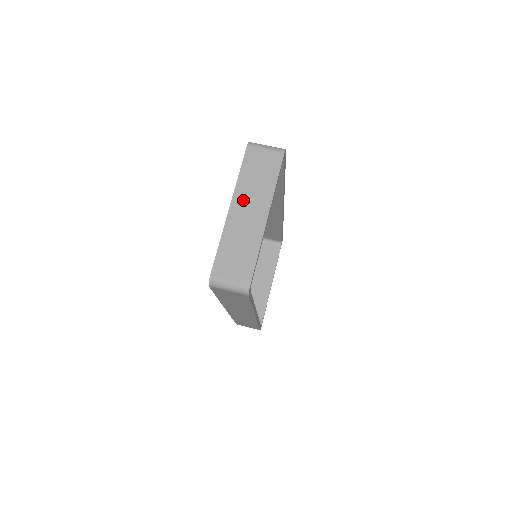
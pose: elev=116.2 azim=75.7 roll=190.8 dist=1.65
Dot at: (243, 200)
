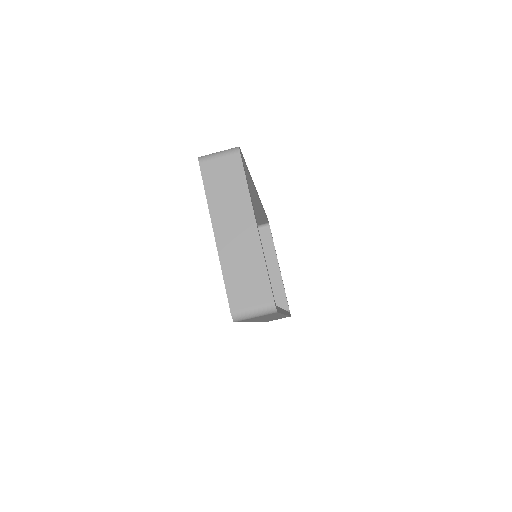
Dot at: (224, 220)
